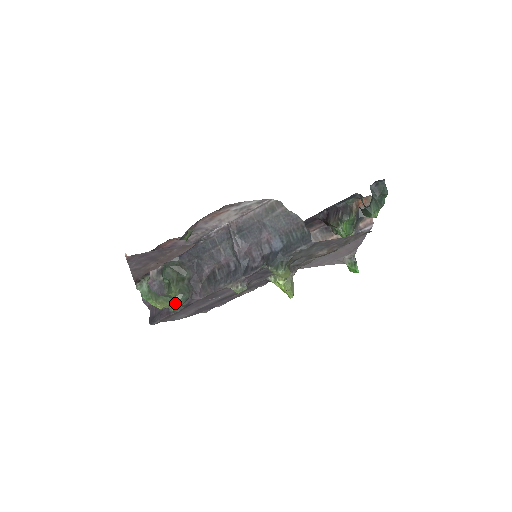
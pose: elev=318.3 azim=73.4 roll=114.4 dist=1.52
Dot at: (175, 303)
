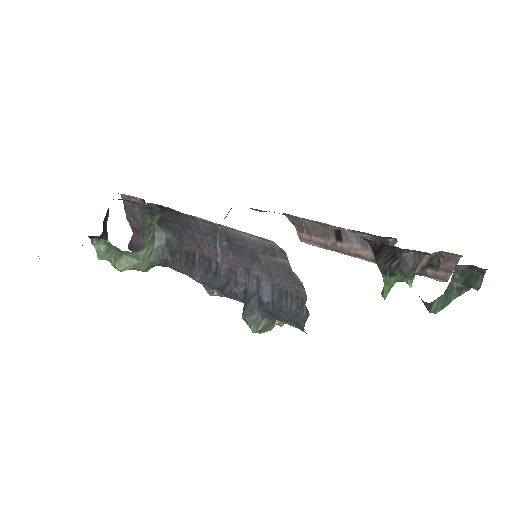
Dot at: (141, 267)
